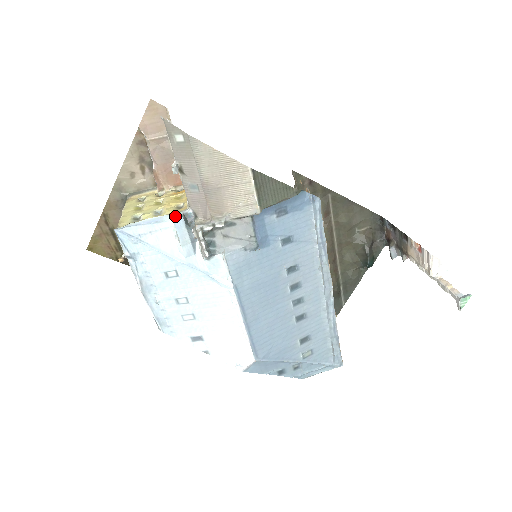
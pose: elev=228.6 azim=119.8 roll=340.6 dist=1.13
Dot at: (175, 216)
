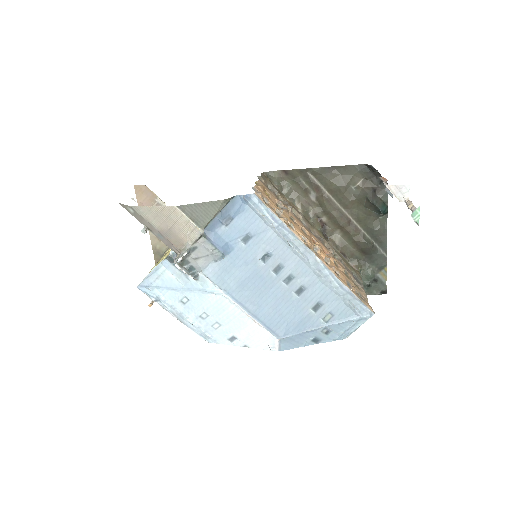
Dot at: occluded
